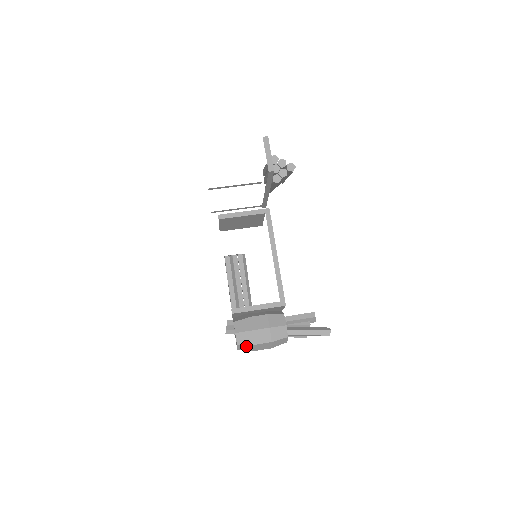
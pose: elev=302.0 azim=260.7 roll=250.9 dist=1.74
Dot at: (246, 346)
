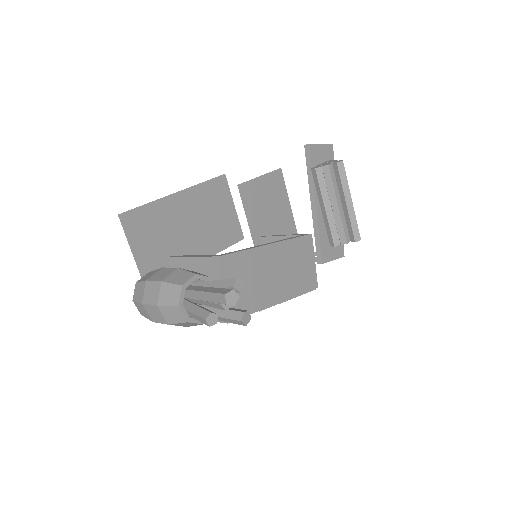
Dot at: (140, 287)
